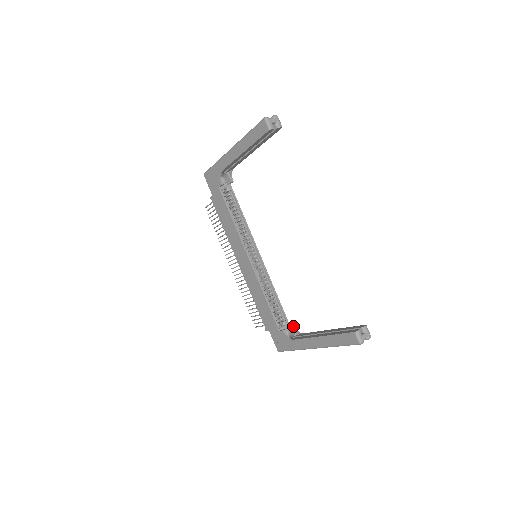
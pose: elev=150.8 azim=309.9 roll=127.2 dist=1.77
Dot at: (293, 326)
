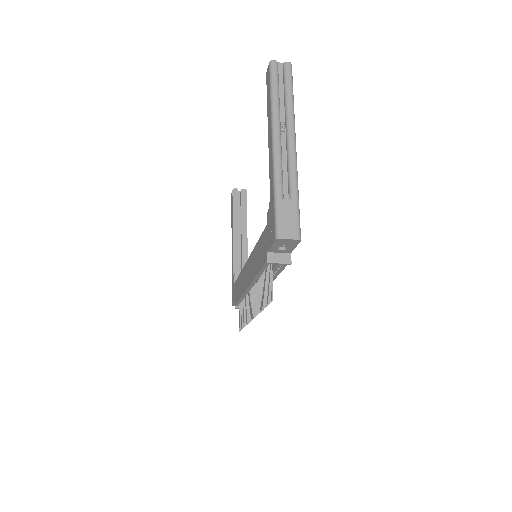
Dot at: occluded
